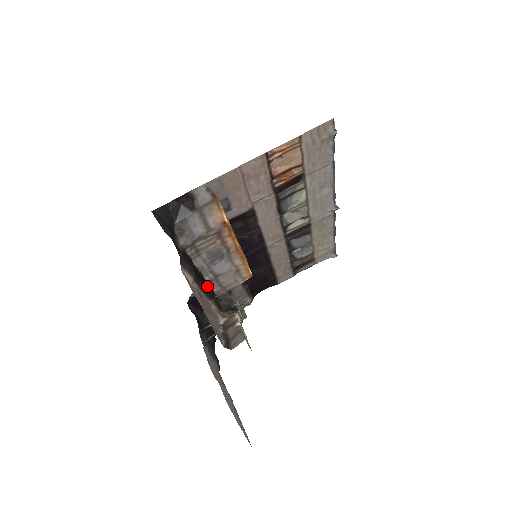
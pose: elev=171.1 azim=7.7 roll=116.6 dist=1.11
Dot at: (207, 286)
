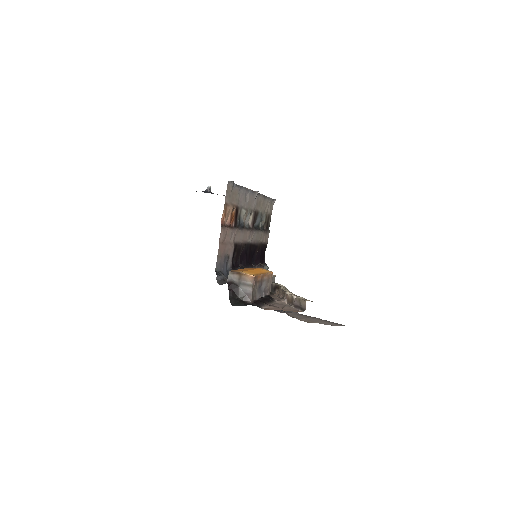
Dot at: (267, 298)
